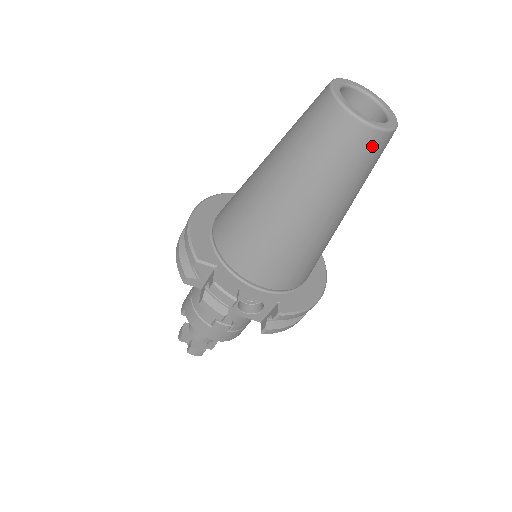
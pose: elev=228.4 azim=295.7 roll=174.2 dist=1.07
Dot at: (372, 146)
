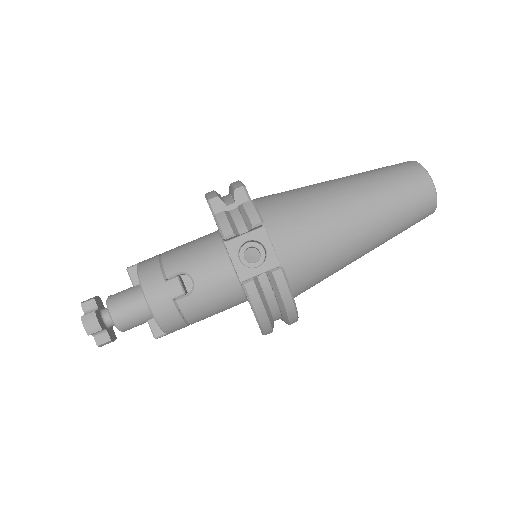
Dot at: (425, 197)
